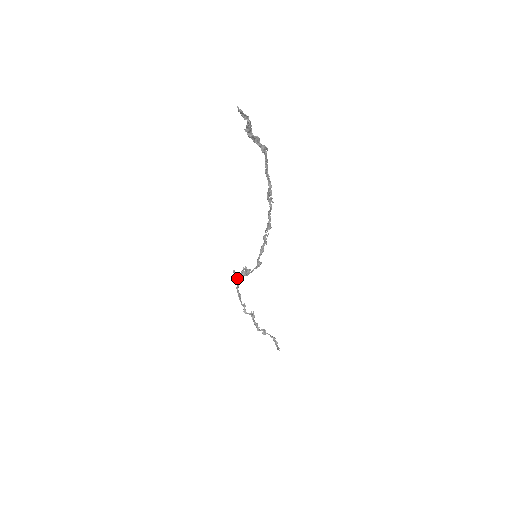
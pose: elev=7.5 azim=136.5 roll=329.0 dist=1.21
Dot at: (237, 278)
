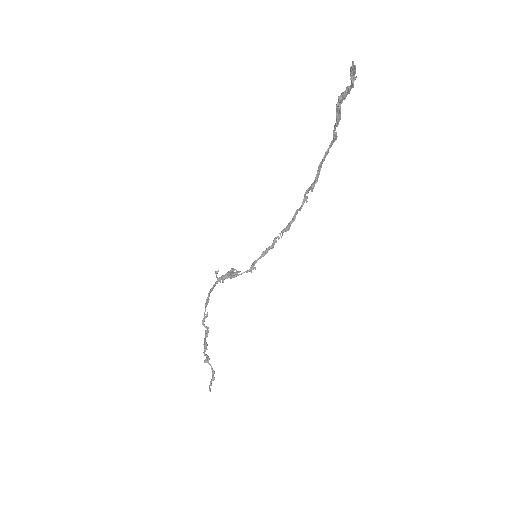
Dot at: (217, 279)
